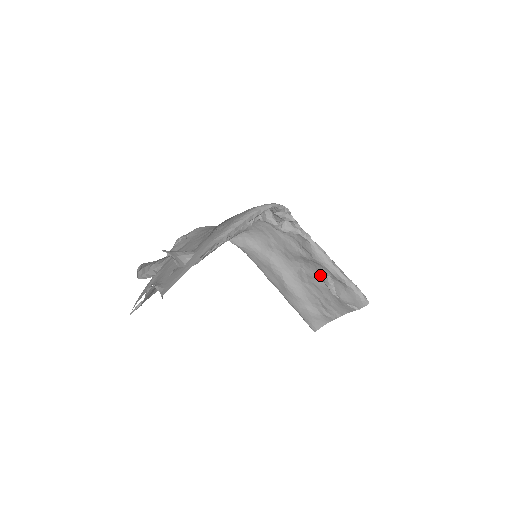
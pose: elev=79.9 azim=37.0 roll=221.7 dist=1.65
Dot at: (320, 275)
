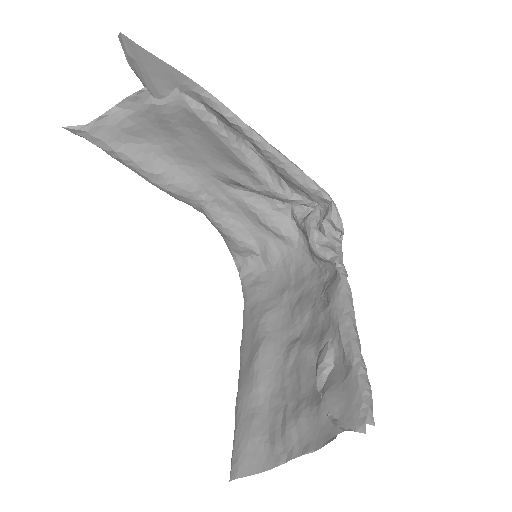
Dot at: (319, 346)
